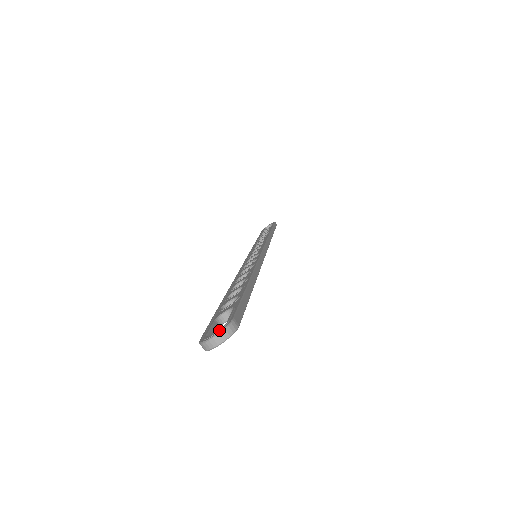
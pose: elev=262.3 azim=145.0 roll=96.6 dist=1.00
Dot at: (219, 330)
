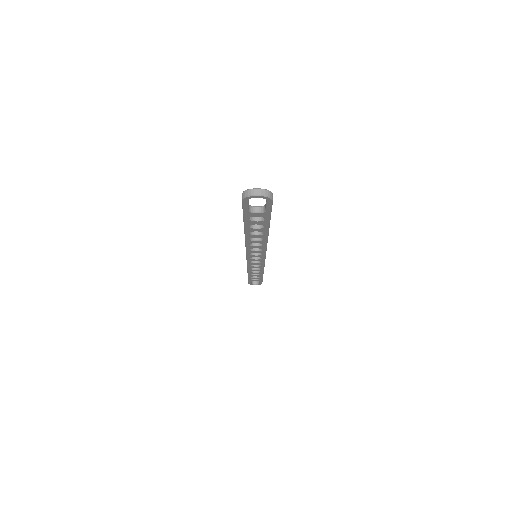
Dot at: (263, 190)
